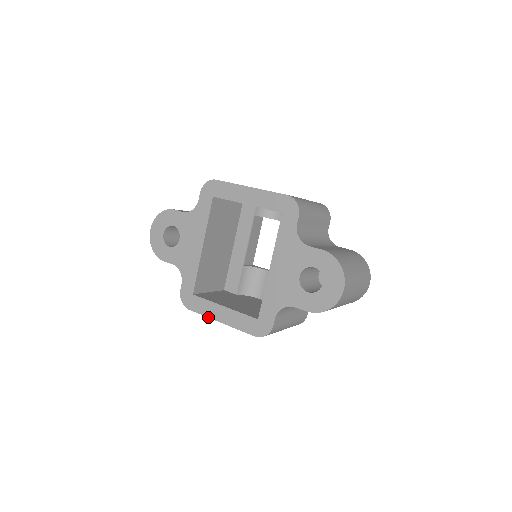
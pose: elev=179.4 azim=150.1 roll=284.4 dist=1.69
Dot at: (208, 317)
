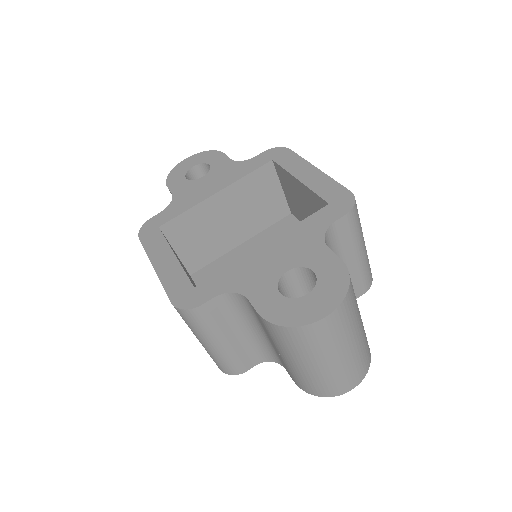
Dot at: (148, 255)
